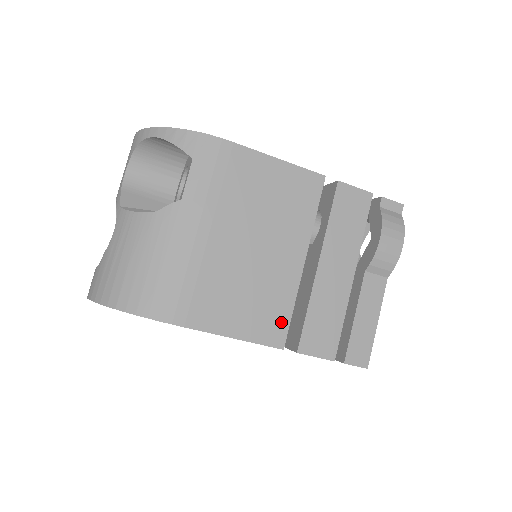
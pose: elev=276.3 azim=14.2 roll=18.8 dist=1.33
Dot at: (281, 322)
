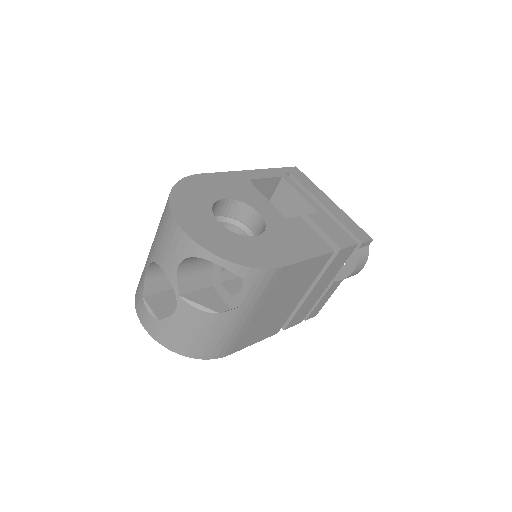
Dot at: (280, 325)
